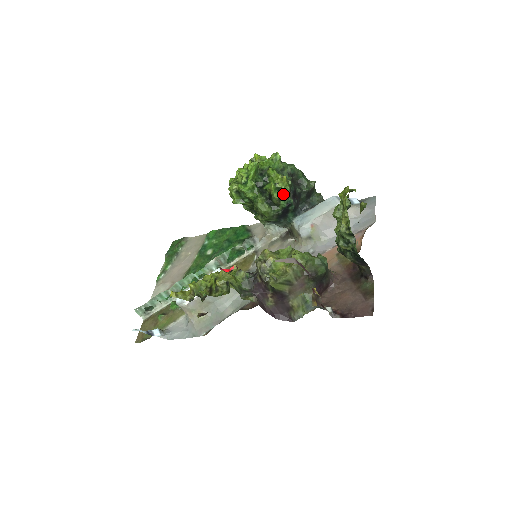
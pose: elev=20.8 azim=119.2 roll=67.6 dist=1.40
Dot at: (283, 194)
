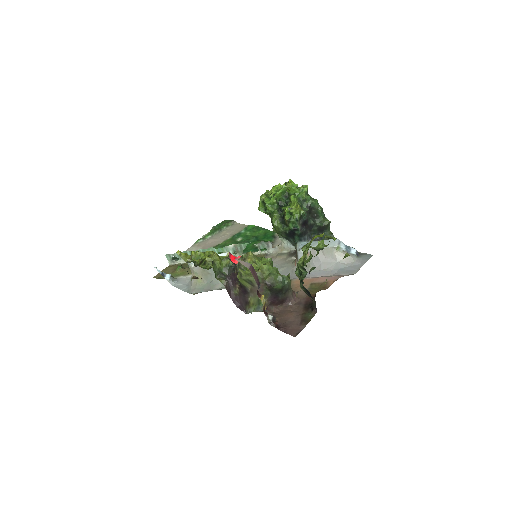
Dot at: (292, 219)
